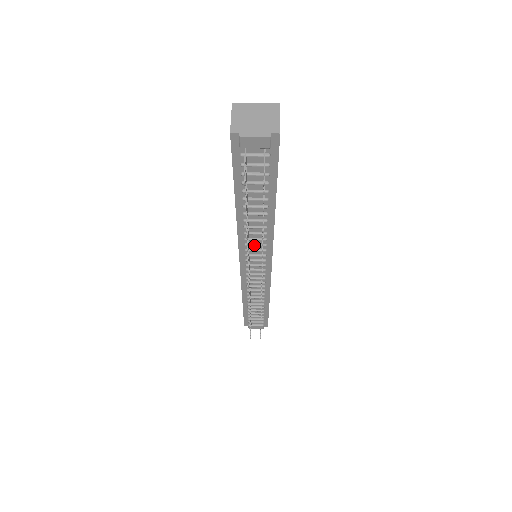
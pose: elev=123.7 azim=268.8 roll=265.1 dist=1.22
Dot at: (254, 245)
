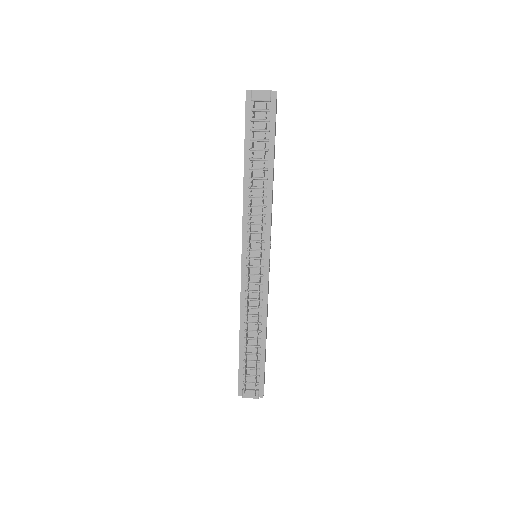
Dot at: (255, 223)
